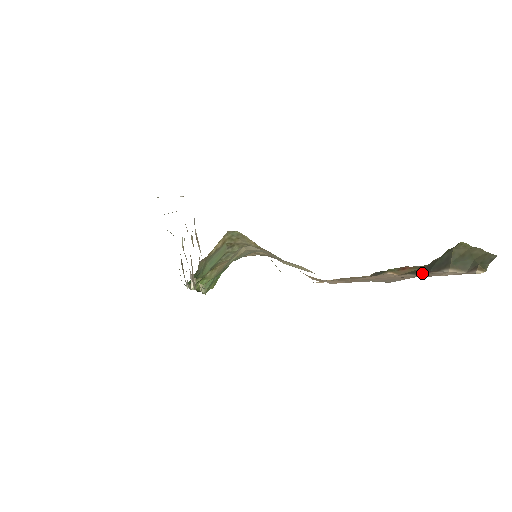
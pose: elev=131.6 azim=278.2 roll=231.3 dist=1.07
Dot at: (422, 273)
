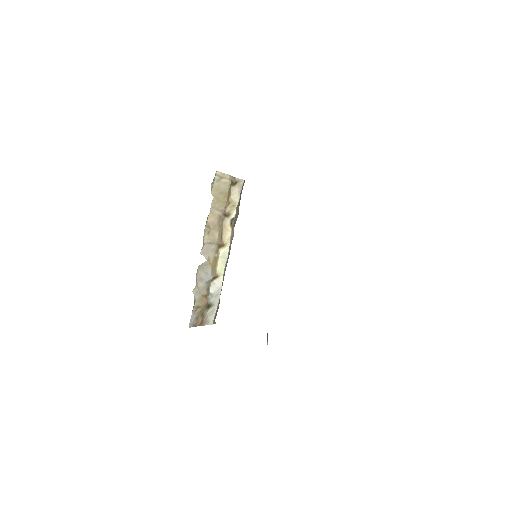
Dot at: occluded
